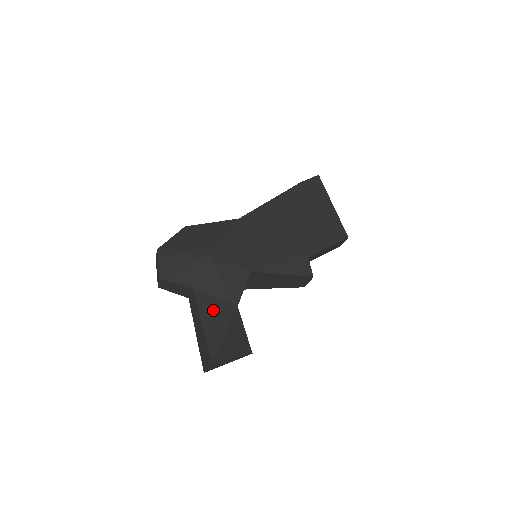
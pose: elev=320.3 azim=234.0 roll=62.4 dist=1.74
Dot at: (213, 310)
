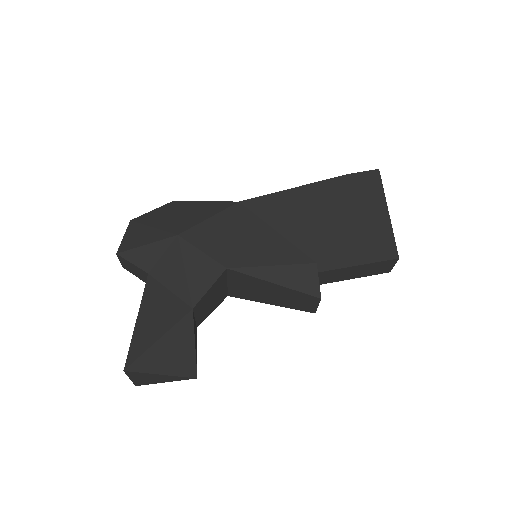
Dot at: (159, 305)
